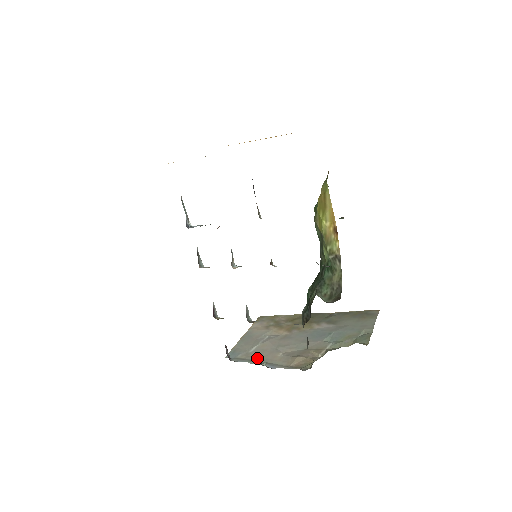
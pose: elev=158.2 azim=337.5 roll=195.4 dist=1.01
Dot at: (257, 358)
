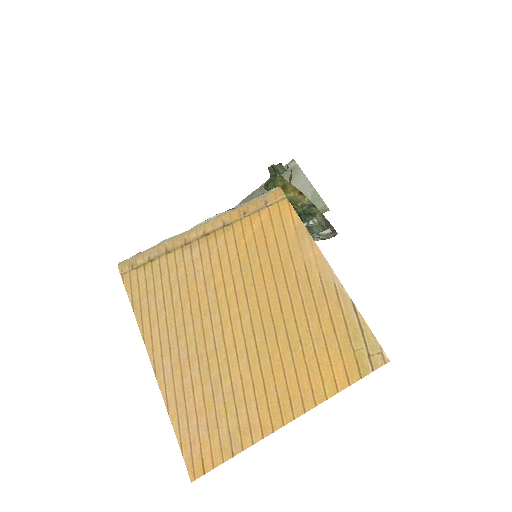
Dot at: occluded
